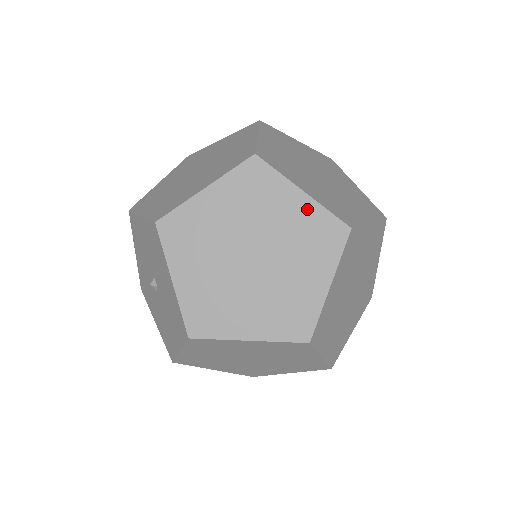
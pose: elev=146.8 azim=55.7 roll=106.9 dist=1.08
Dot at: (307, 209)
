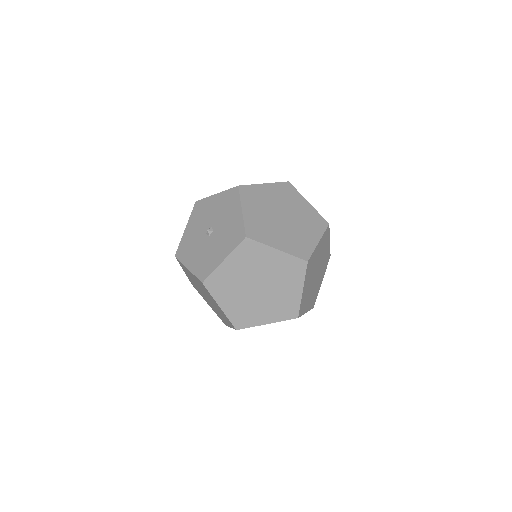
Dot at: (310, 209)
